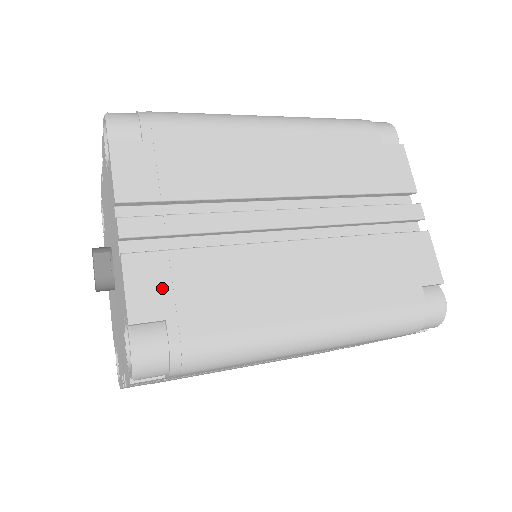
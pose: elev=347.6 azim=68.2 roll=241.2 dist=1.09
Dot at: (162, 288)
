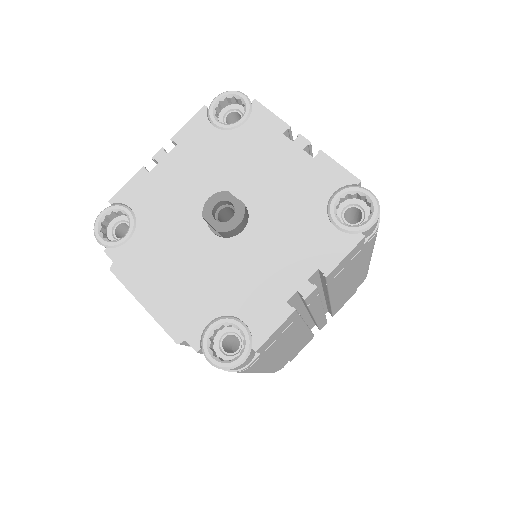
Dot at: occluded
